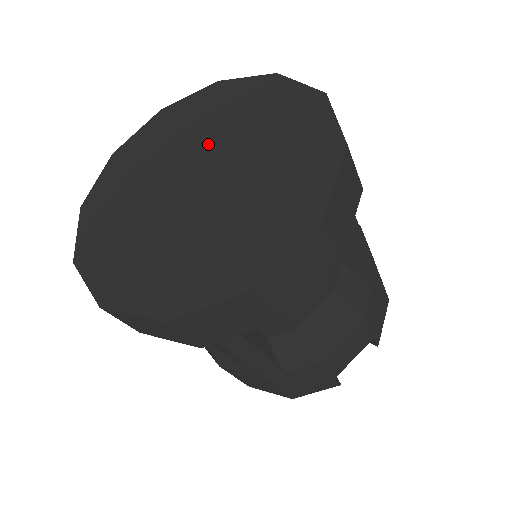
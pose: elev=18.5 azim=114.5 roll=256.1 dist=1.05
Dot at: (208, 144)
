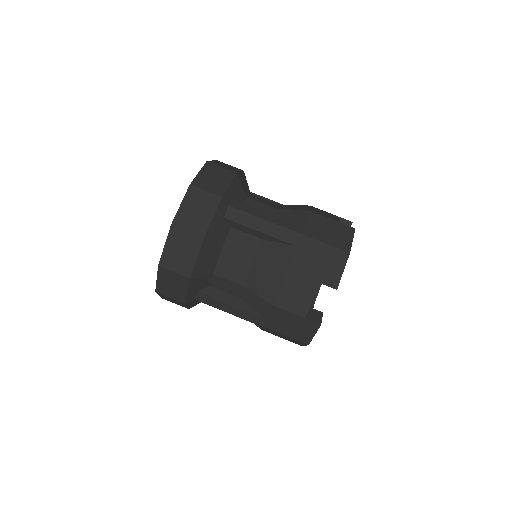
Dot at: occluded
